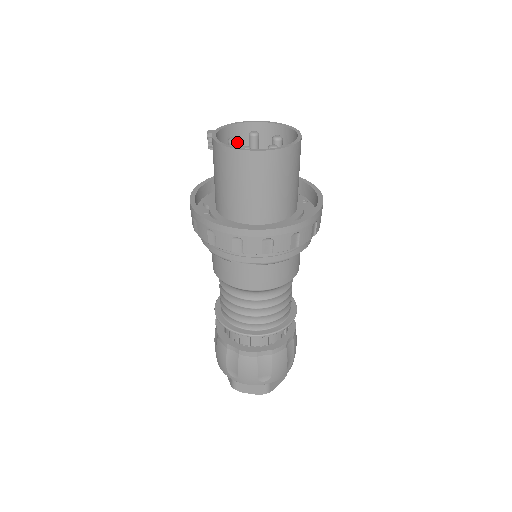
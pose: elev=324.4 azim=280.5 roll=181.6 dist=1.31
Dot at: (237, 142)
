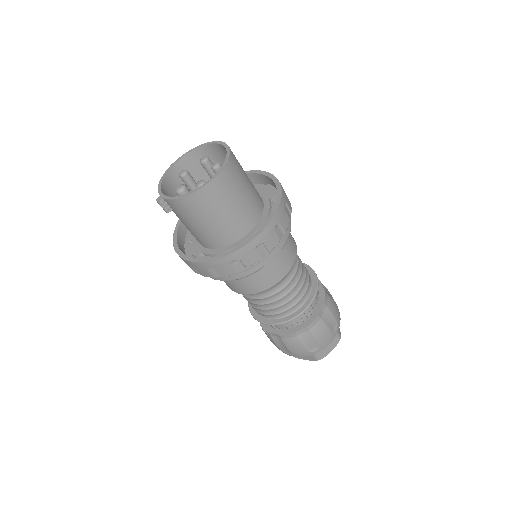
Dot at: (185, 187)
